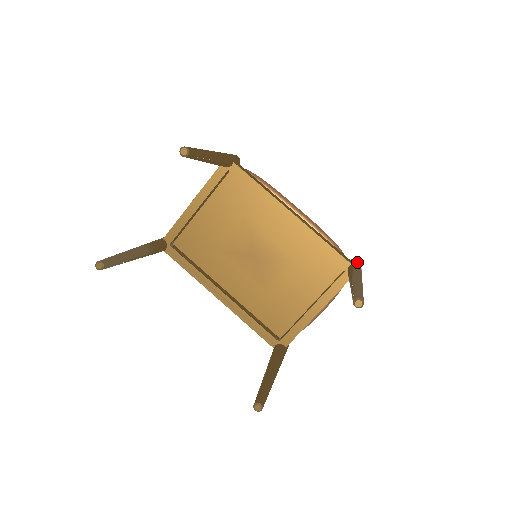
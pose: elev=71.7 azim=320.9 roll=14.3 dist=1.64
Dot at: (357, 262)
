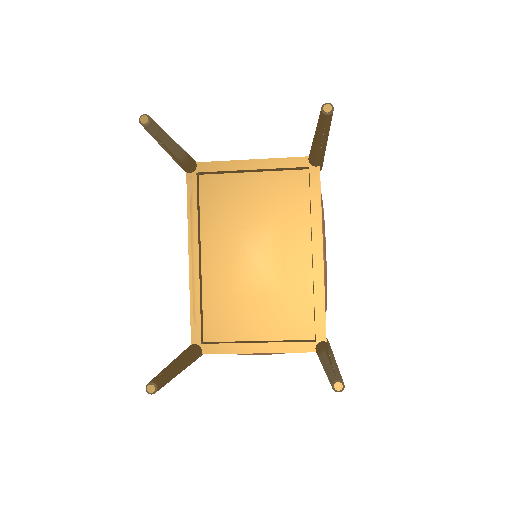
Dot at: occluded
